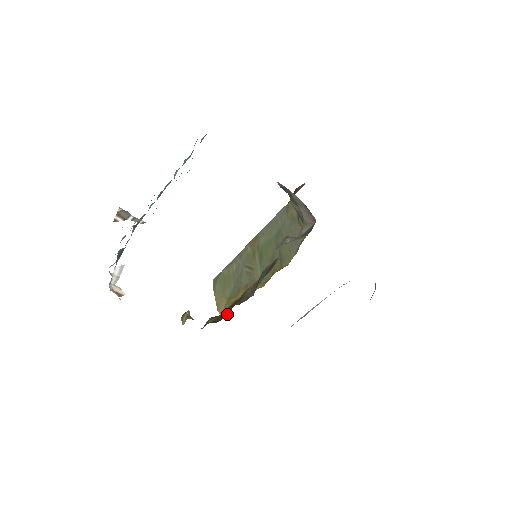
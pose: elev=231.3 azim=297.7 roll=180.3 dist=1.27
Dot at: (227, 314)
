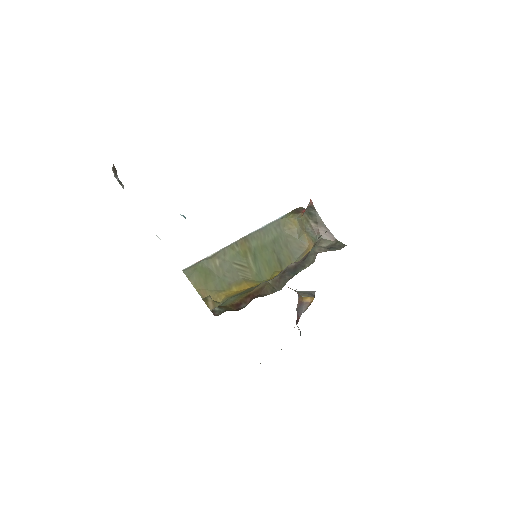
Dot at: (242, 304)
